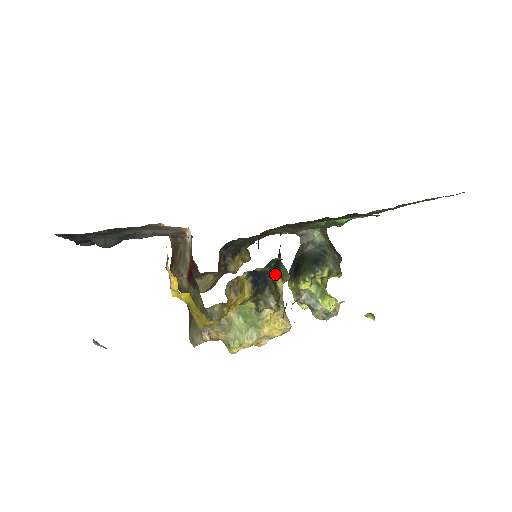
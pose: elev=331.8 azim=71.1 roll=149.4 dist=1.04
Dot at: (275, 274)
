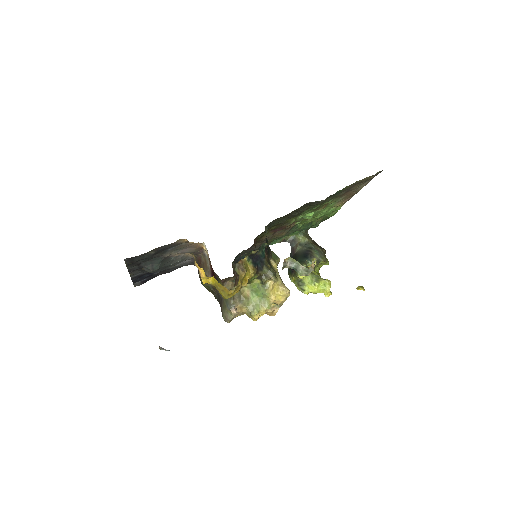
Dot at: (269, 258)
